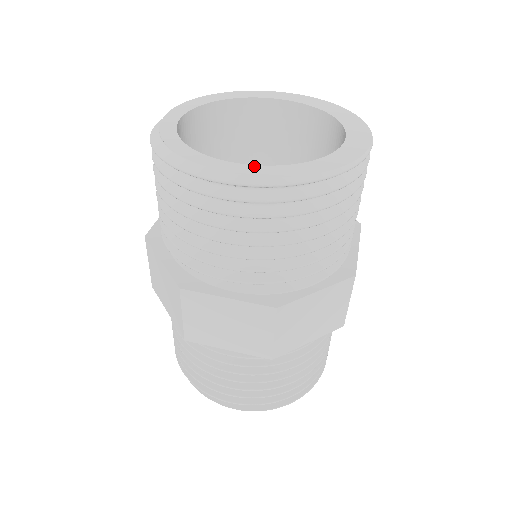
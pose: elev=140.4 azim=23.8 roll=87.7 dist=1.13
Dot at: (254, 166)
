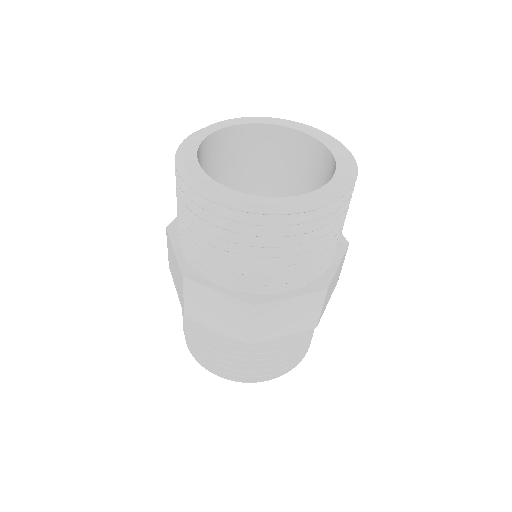
Dot at: (202, 171)
